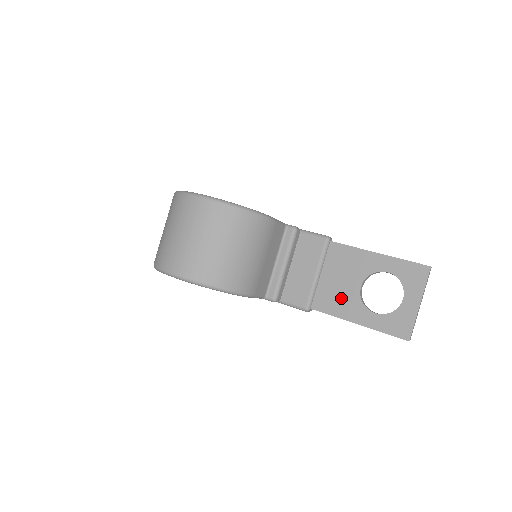
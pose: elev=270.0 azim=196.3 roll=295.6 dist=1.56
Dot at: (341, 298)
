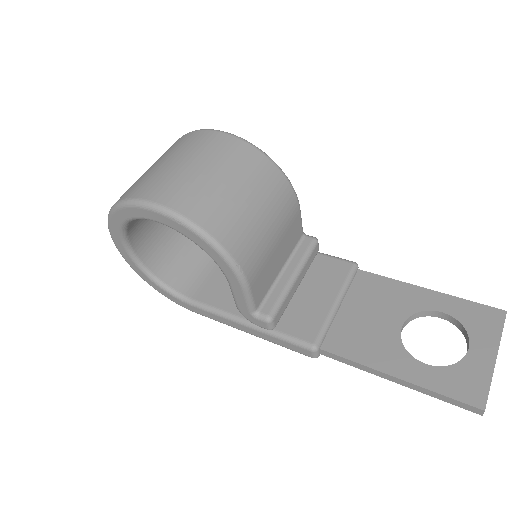
Dot at: (370, 338)
